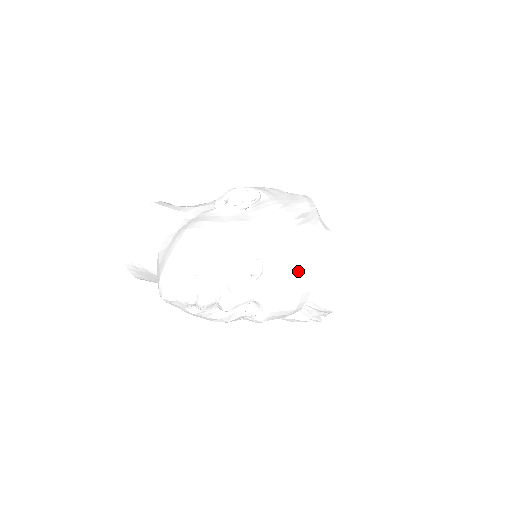
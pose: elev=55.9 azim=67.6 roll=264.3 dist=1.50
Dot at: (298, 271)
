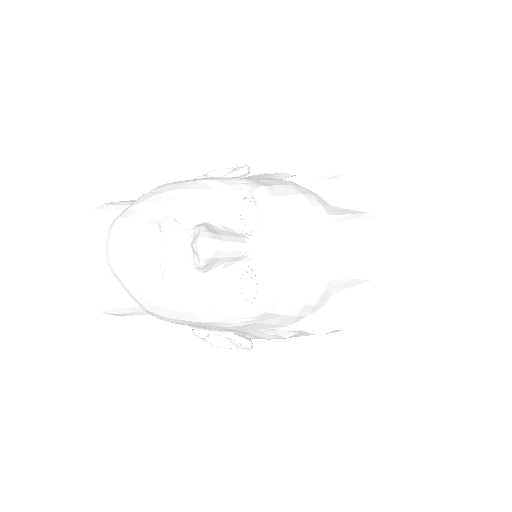
Dot at: (309, 210)
